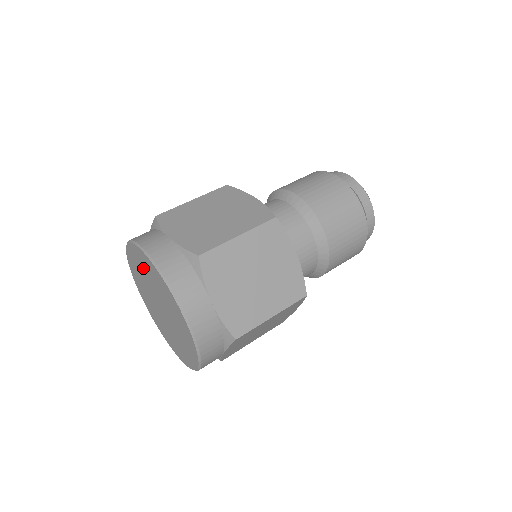
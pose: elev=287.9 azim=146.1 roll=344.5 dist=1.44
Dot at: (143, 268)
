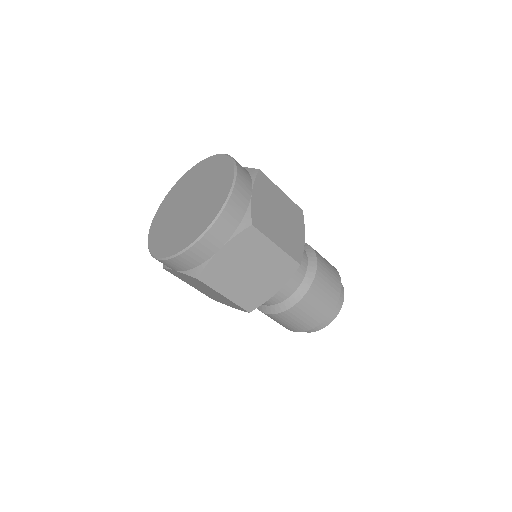
Dot at: (199, 175)
